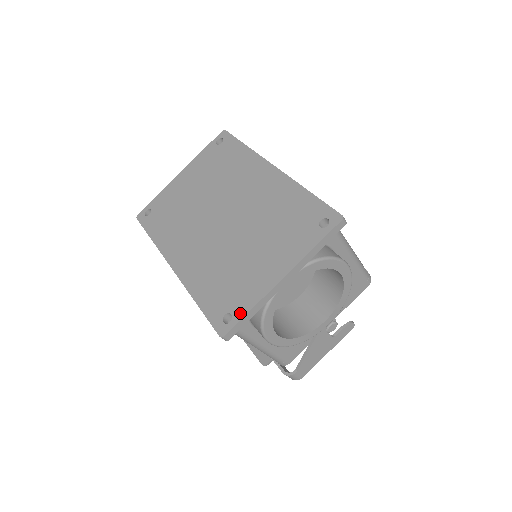
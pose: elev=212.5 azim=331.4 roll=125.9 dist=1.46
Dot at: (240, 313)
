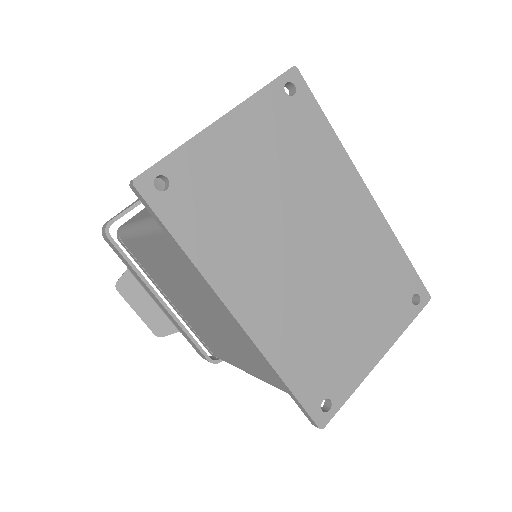
Dot at: (341, 399)
